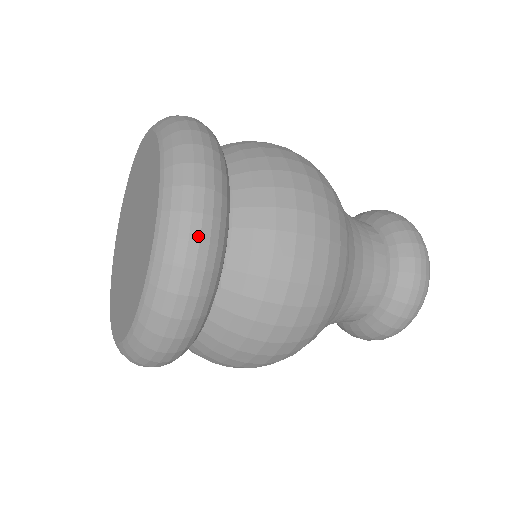
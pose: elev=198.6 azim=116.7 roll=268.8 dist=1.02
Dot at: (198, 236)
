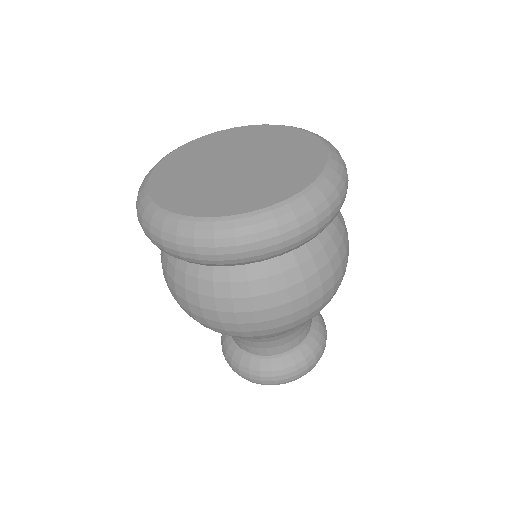
Dot at: occluded
